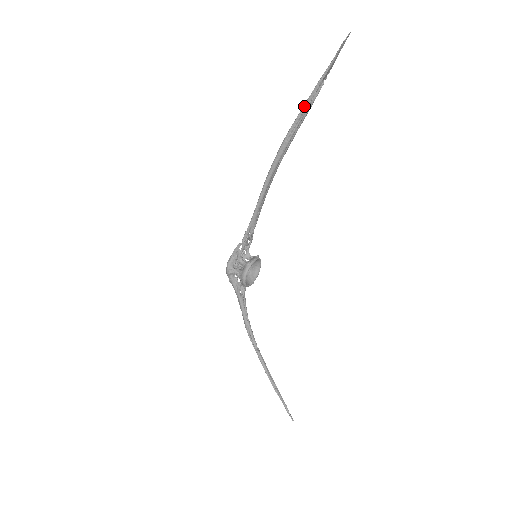
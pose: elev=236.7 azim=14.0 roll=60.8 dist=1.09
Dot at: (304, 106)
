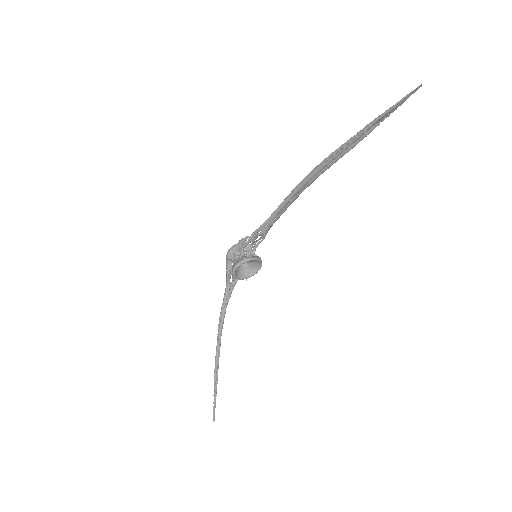
Dot at: (352, 138)
